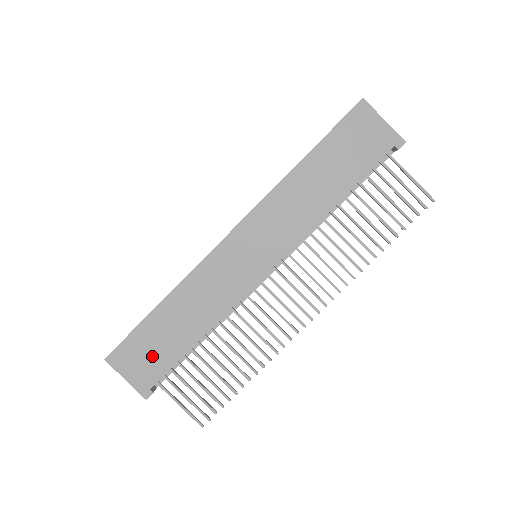
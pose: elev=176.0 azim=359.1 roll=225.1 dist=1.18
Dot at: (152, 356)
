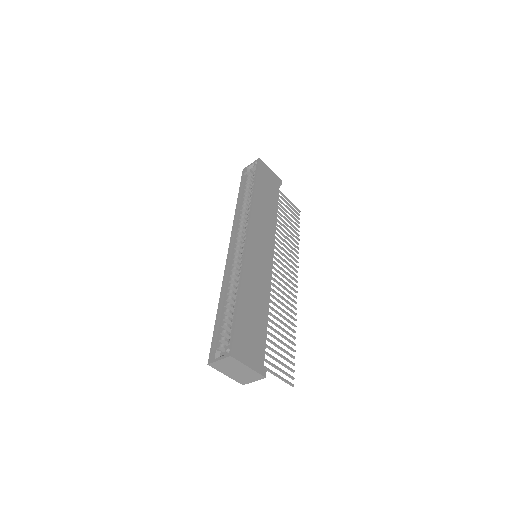
Dot at: (253, 340)
